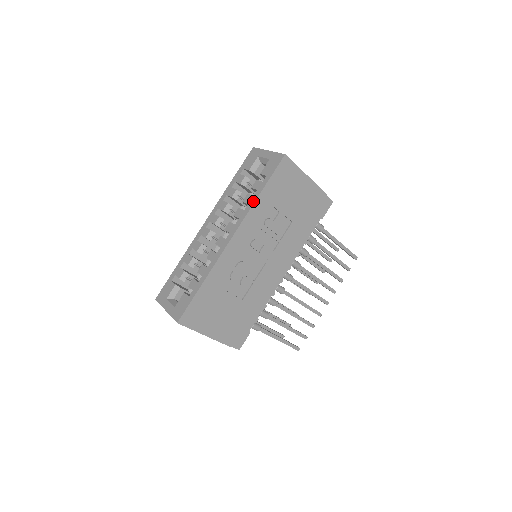
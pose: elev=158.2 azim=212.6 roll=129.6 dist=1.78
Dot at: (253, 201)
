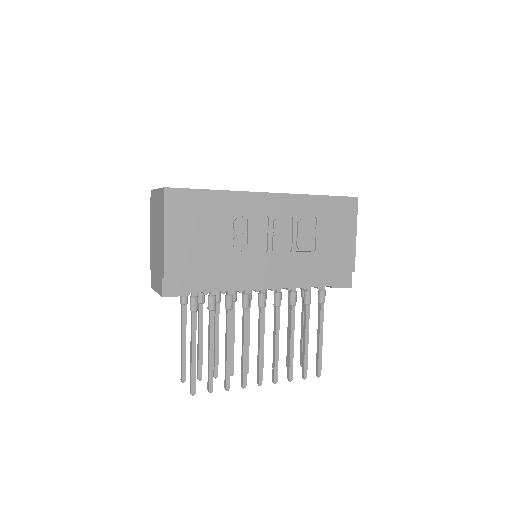
Dot at: occluded
